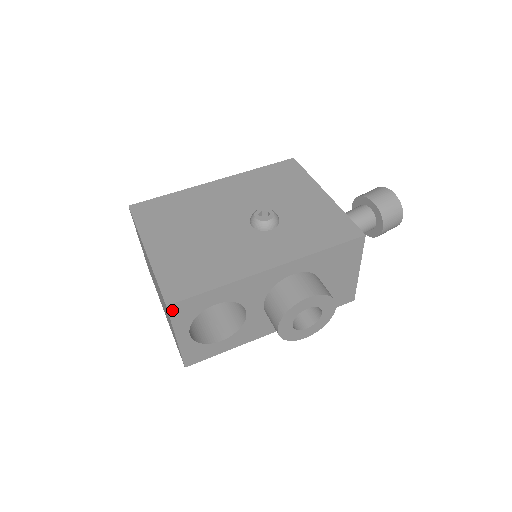
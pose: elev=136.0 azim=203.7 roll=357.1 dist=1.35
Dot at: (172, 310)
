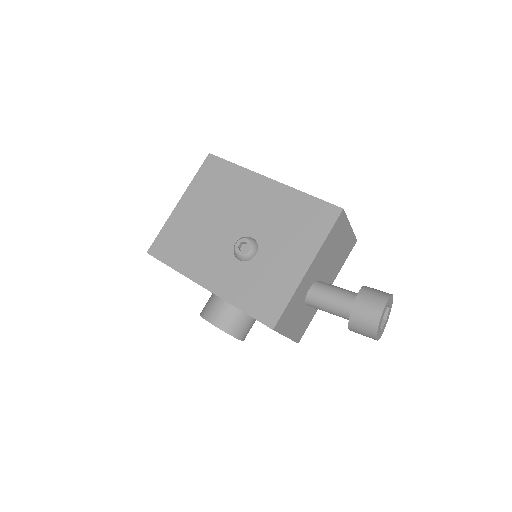
Dot at: occluded
